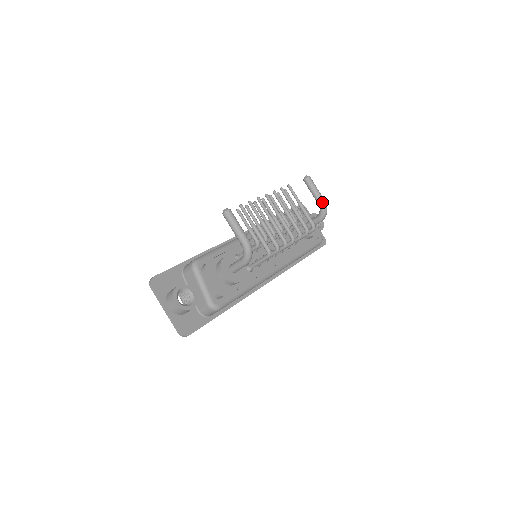
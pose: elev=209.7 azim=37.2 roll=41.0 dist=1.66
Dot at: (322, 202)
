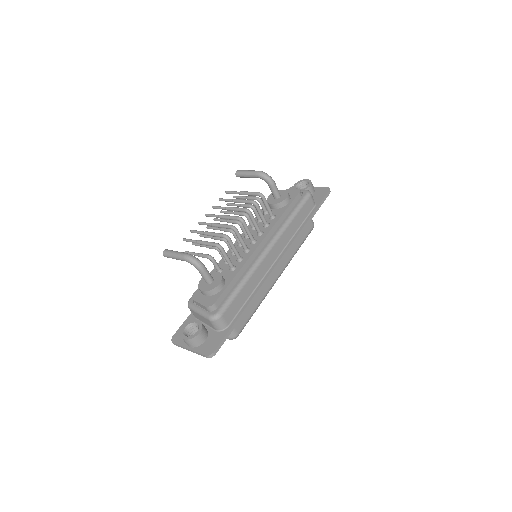
Dot at: (256, 174)
